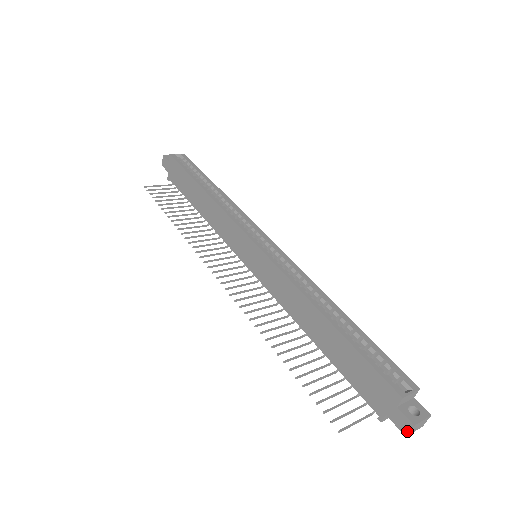
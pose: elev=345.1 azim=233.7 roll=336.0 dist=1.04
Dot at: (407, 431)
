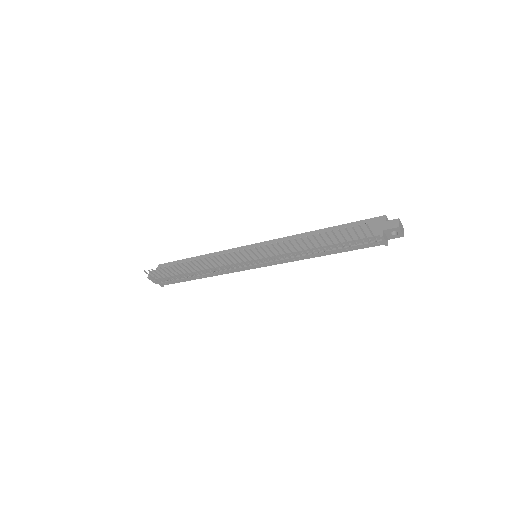
Dot at: (398, 224)
